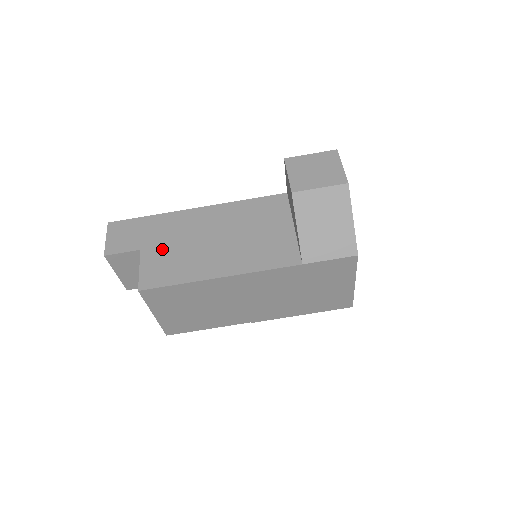
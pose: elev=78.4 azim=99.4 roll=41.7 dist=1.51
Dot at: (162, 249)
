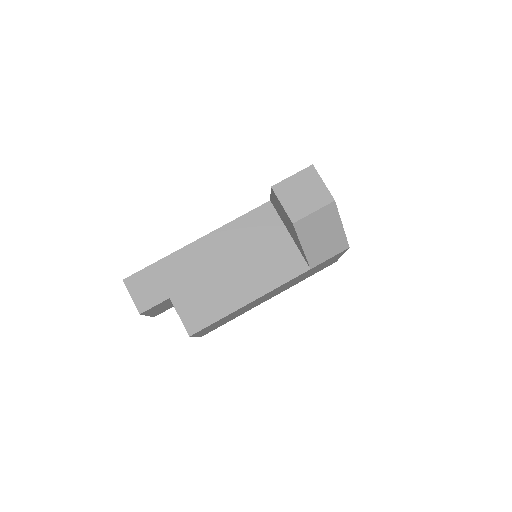
Dot at: (188, 291)
